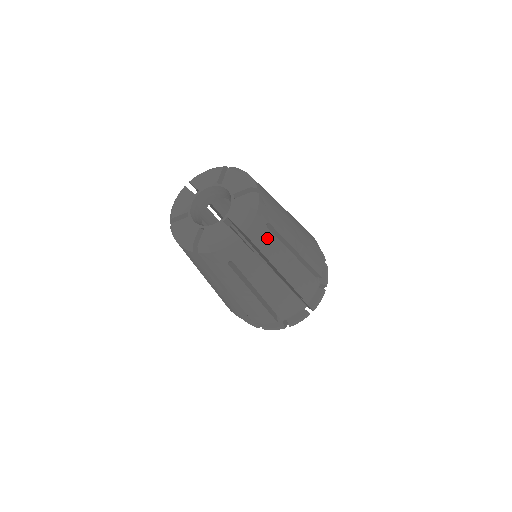
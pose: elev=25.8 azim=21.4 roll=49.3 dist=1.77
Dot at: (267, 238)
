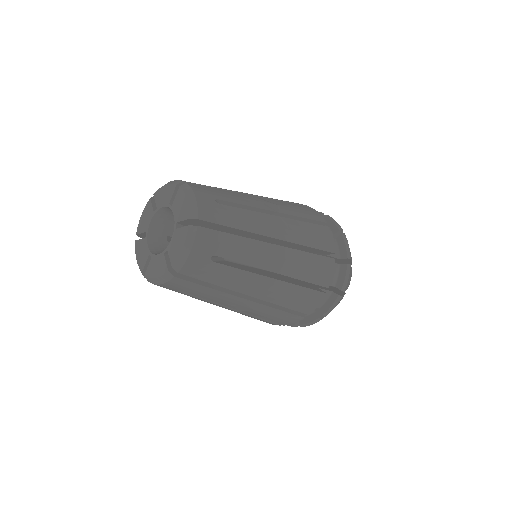
Dot at: (228, 213)
